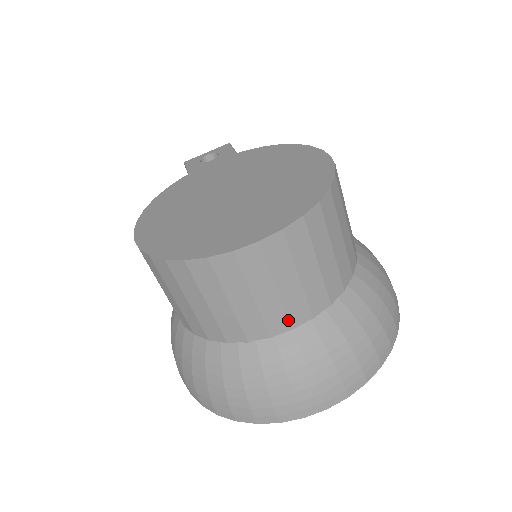
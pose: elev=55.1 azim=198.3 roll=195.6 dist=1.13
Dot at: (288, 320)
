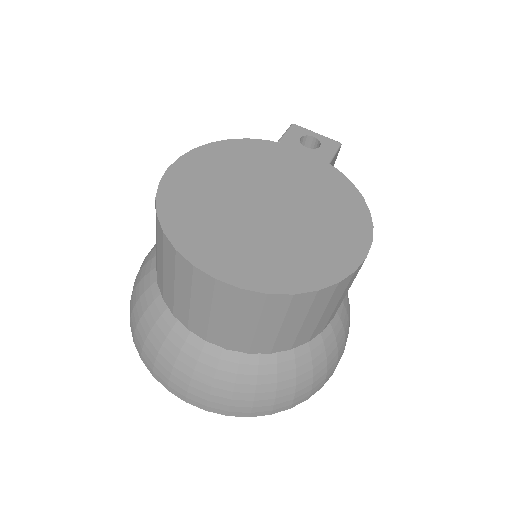
Dot at: (206, 334)
